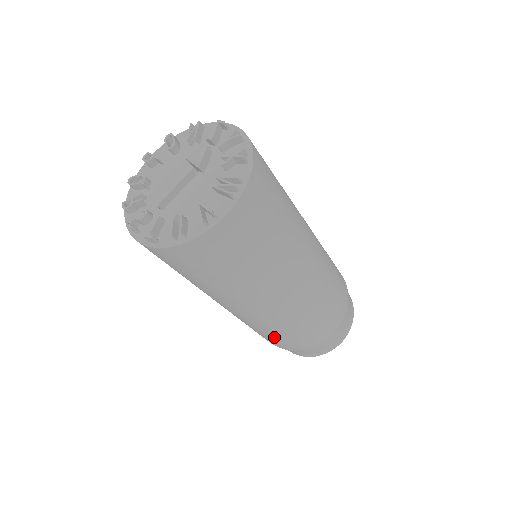
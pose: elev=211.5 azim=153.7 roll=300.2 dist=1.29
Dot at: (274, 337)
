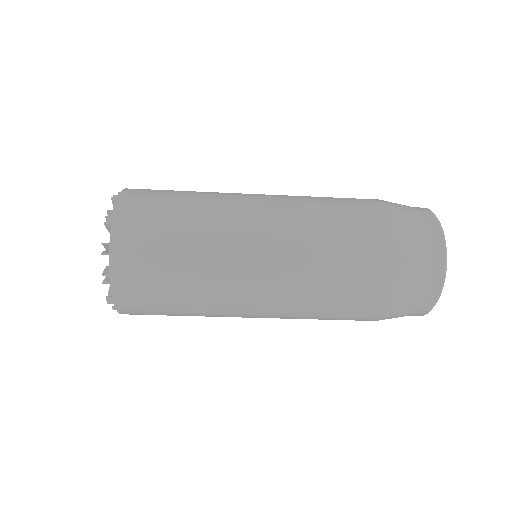
Dot at: (339, 304)
